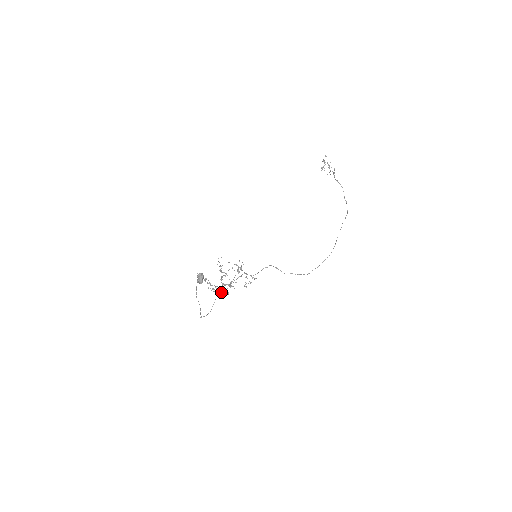
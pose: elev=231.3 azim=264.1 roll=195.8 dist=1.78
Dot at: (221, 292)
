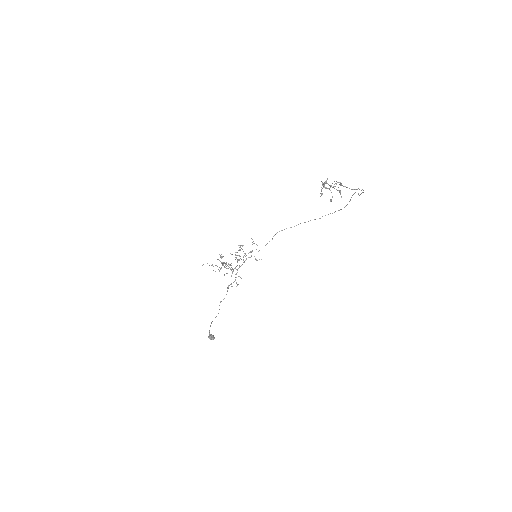
Dot at: (231, 270)
